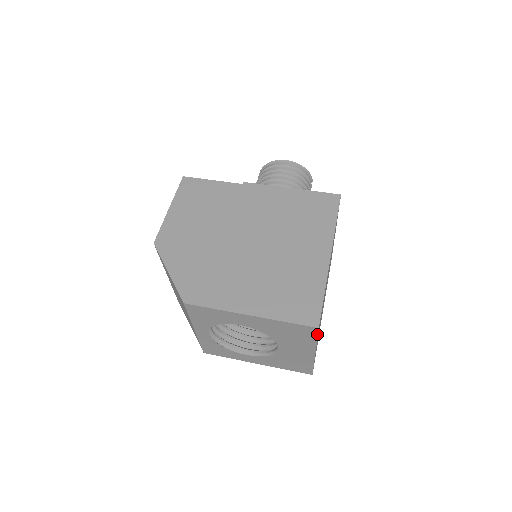
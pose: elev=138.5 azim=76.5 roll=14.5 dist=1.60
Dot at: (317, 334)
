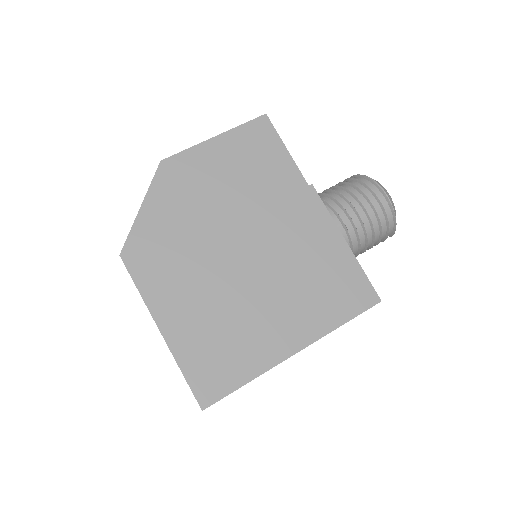
Dot at: occluded
